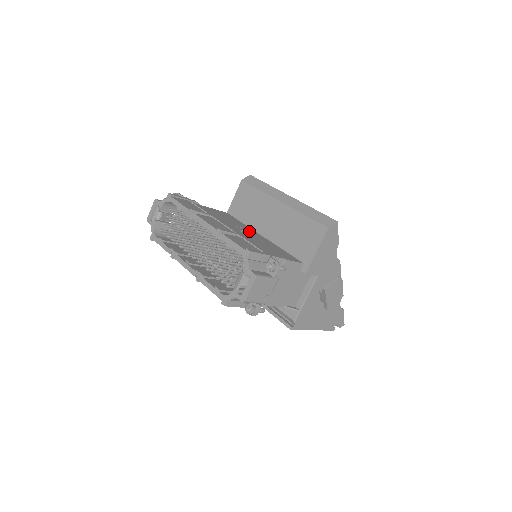
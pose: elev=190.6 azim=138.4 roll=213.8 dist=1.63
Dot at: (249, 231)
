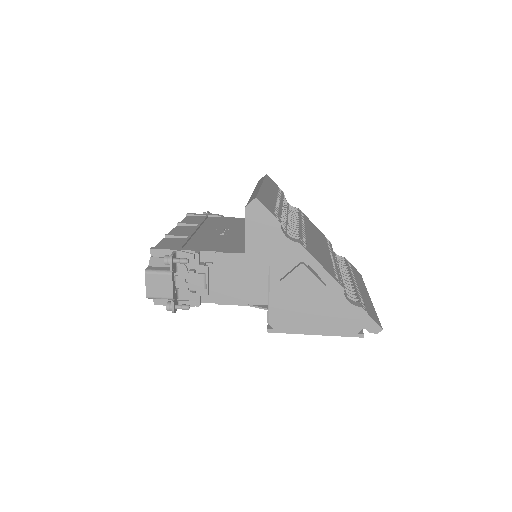
Dot at: (237, 231)
